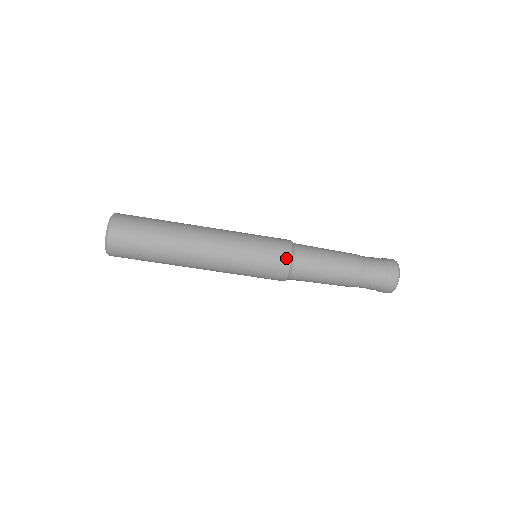
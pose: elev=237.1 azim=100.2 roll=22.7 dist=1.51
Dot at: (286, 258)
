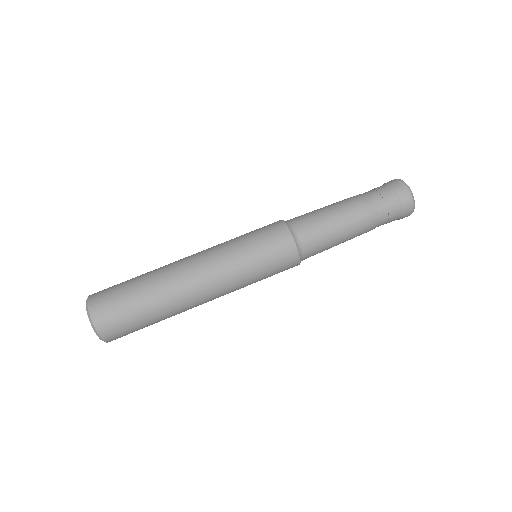
Dot at: (286, 236)
